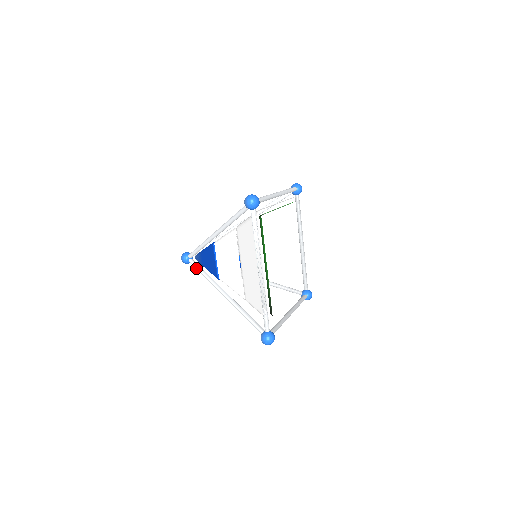
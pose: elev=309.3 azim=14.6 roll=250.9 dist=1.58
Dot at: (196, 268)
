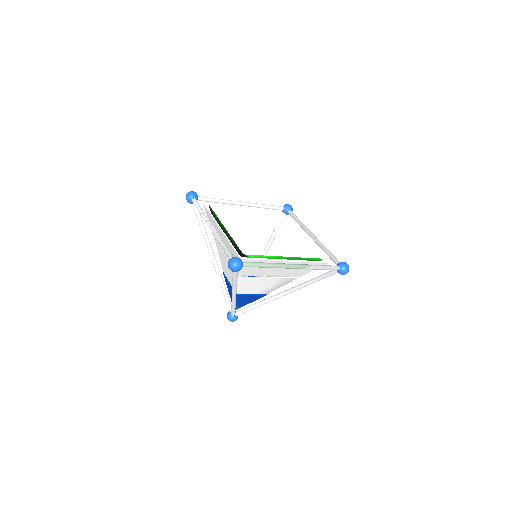
Dot at: (231, 310)
